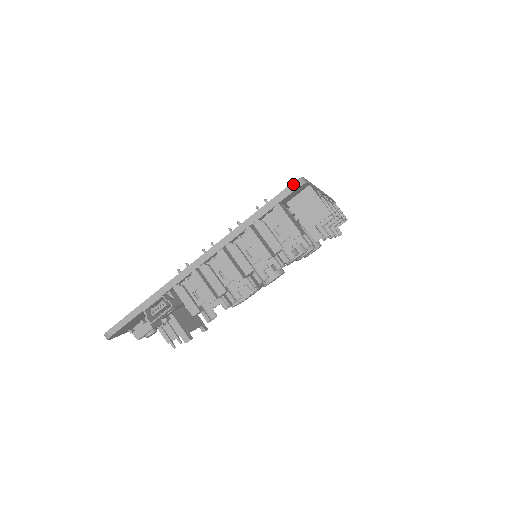
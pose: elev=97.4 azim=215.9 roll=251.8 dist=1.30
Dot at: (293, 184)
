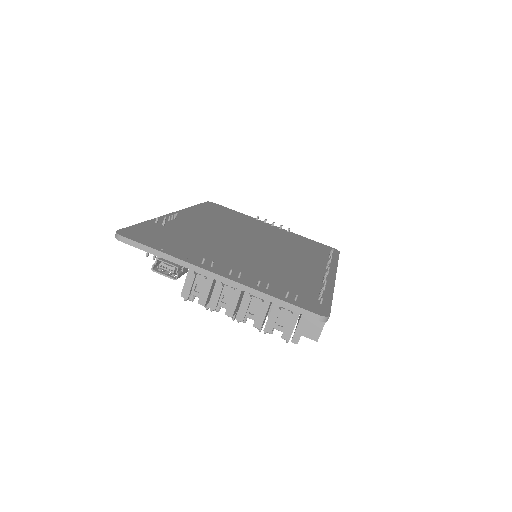
Dot at: (320, 317)
